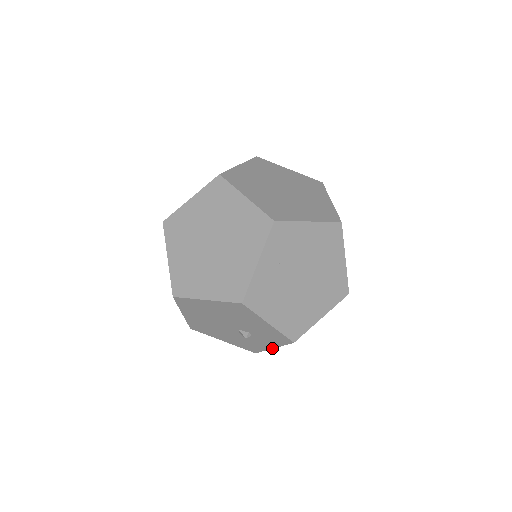
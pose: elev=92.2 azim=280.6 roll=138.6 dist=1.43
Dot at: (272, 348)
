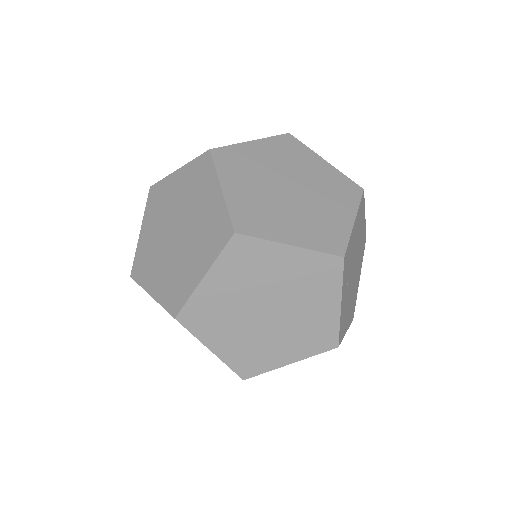
Dot at: occluded
